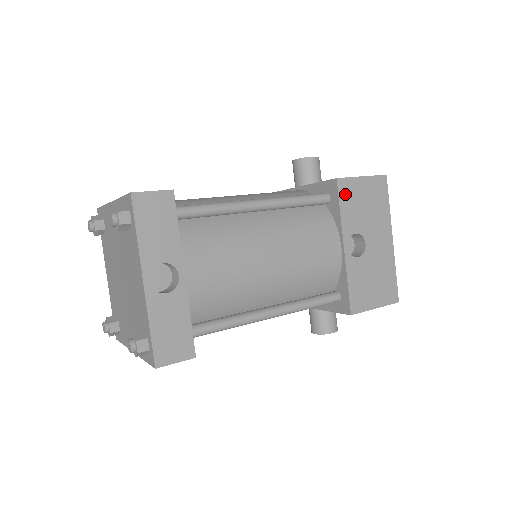
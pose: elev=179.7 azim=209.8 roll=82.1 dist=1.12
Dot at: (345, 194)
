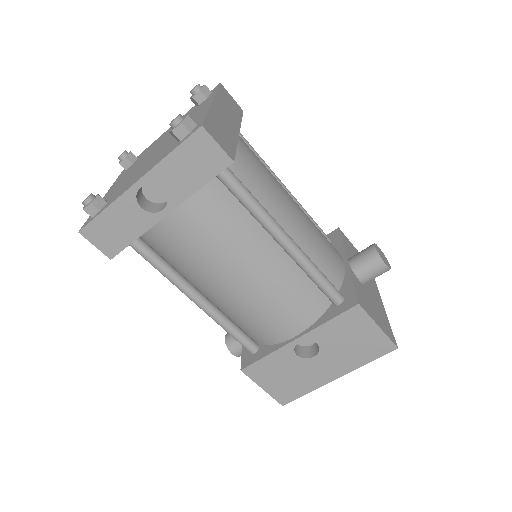
Dot at: (349, 318)
